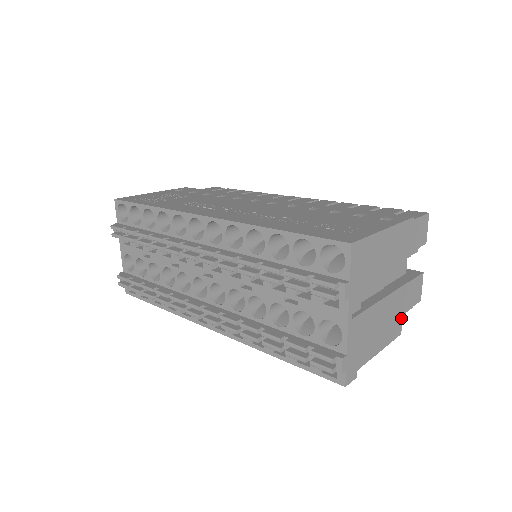
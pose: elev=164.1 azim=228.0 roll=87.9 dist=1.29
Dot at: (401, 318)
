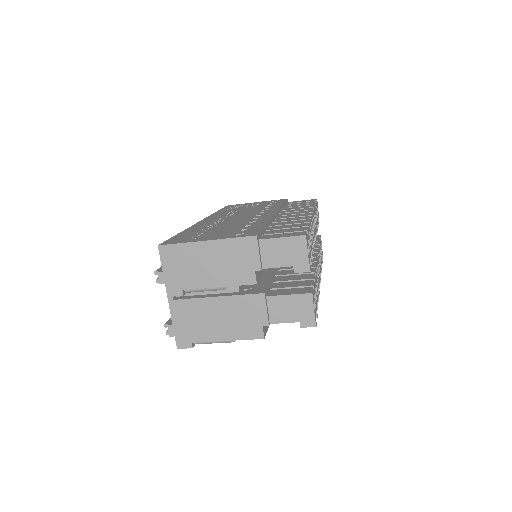
Dot at: (260, 323)
